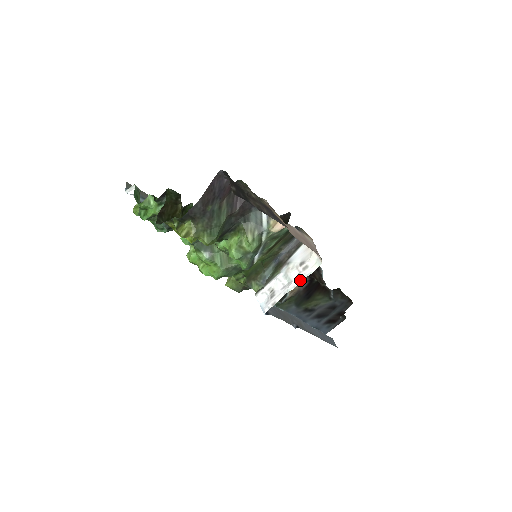
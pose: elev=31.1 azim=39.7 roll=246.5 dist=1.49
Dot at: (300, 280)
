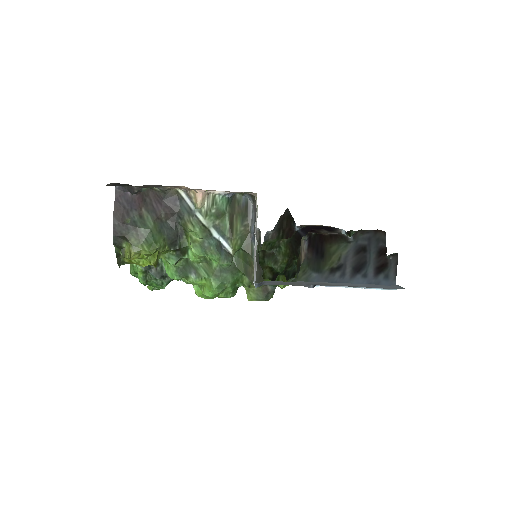
Dot at: (255, 230)
